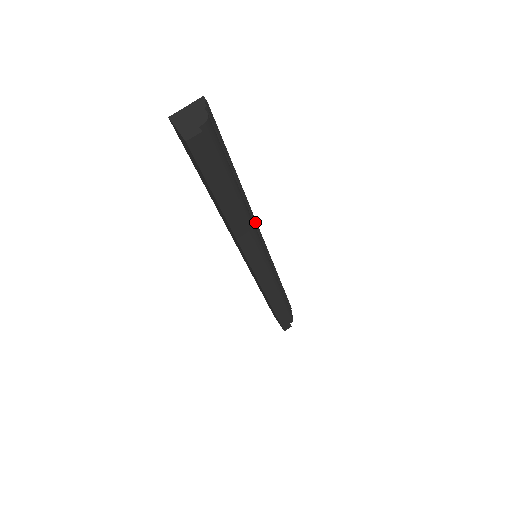
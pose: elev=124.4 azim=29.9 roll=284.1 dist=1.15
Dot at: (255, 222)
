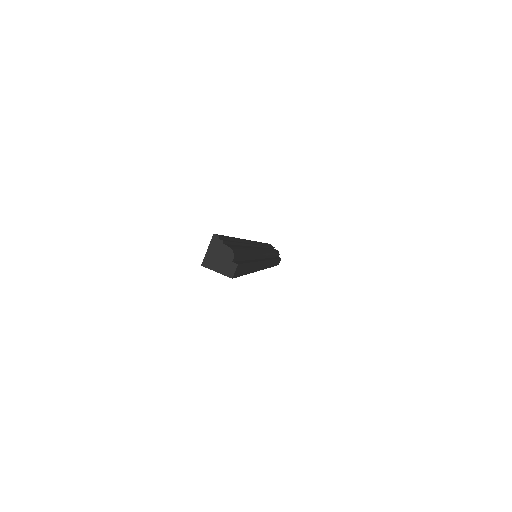
Dot at: (249, 242)
